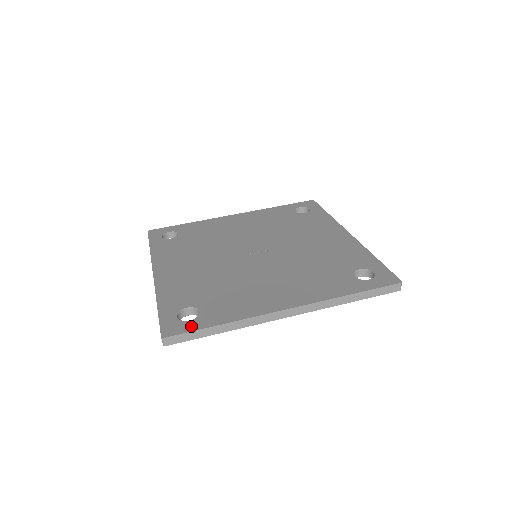
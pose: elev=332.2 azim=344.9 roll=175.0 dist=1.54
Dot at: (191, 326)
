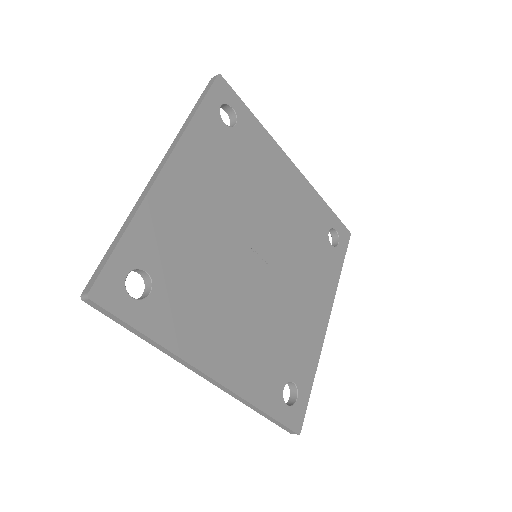
Dot at: (126, 309)
